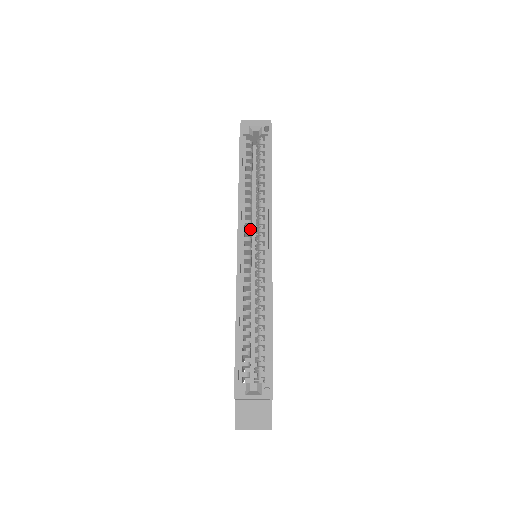
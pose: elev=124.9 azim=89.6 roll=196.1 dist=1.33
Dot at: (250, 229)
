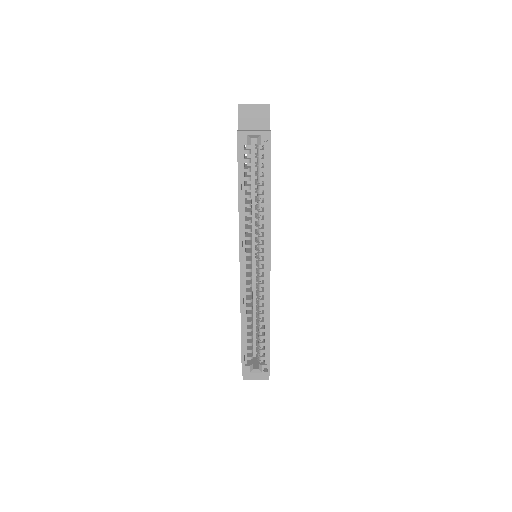
Dot at: (250, 245)
